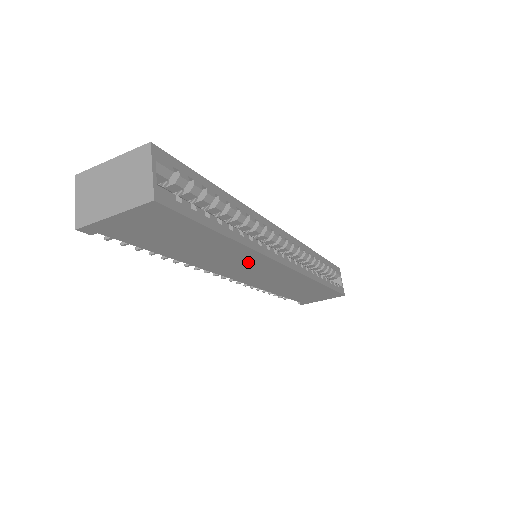
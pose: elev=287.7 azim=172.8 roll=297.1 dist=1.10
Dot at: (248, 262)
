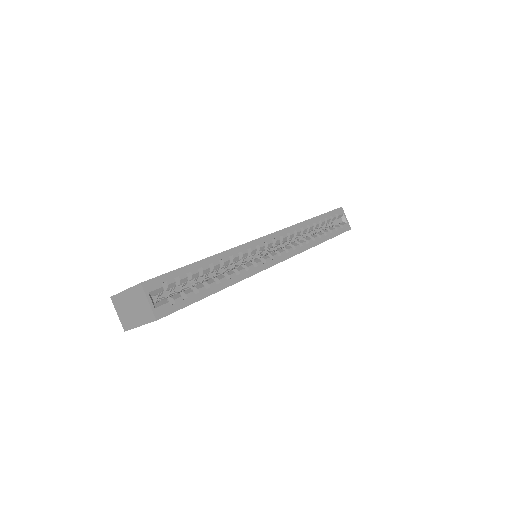
Dot at: occluded
